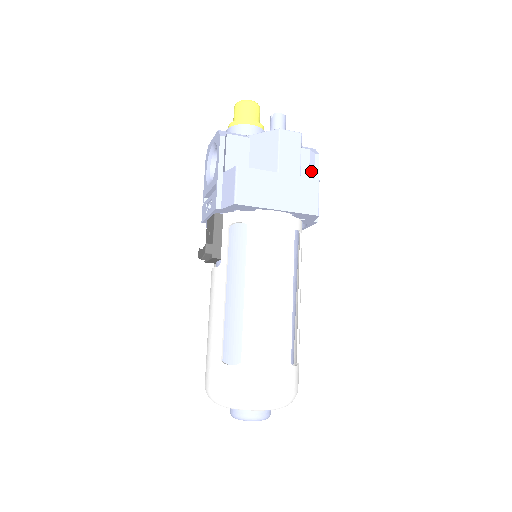
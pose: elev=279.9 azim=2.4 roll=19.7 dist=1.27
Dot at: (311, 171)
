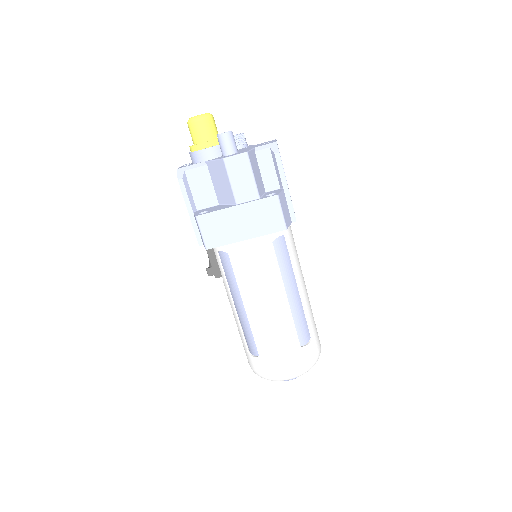
Dot at: (277, 171)
